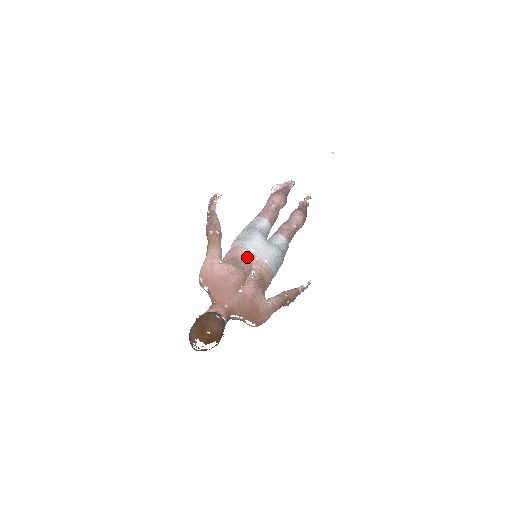
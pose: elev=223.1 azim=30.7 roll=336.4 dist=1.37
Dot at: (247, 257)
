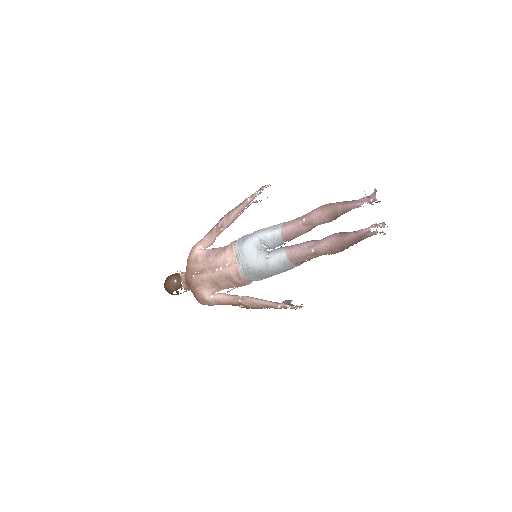
Dot at: (229, 255)
